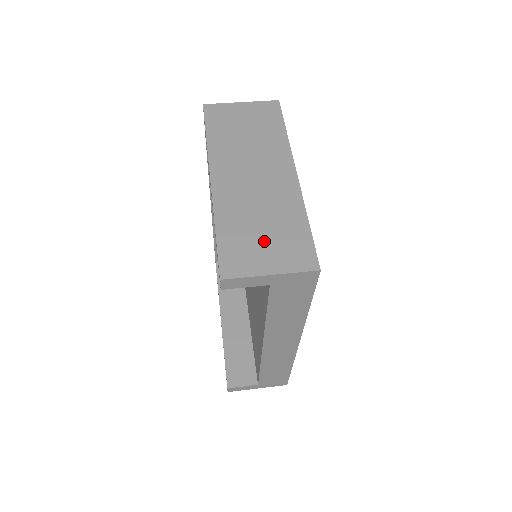
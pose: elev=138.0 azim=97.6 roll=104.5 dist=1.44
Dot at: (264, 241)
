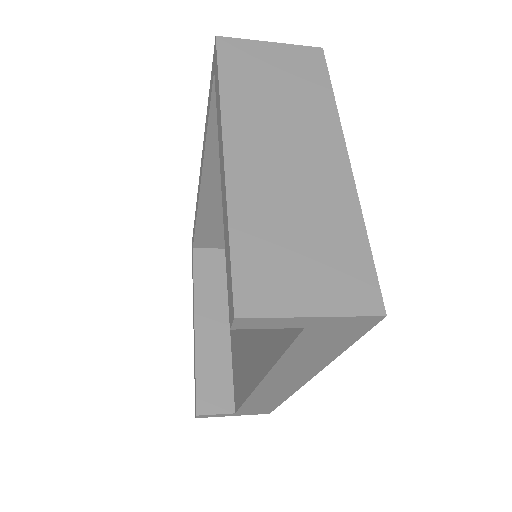
Dot at: (303, 259)
